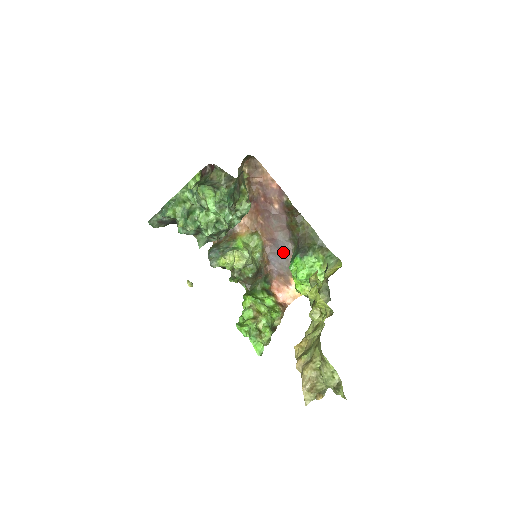
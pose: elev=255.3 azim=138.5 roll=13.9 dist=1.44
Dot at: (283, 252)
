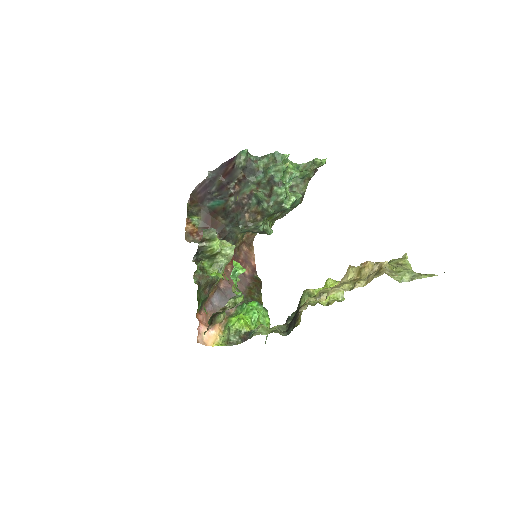
Dot at: occluded
